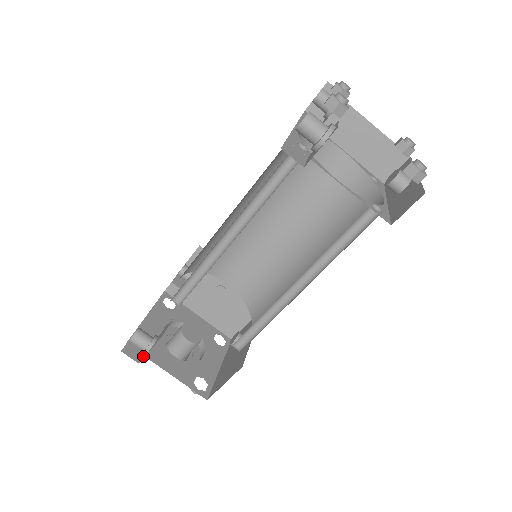
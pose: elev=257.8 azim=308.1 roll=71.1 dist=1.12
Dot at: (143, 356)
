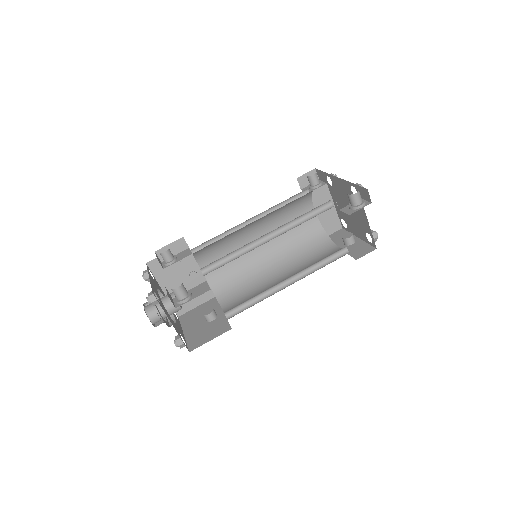
Dot at: (174, 304)
